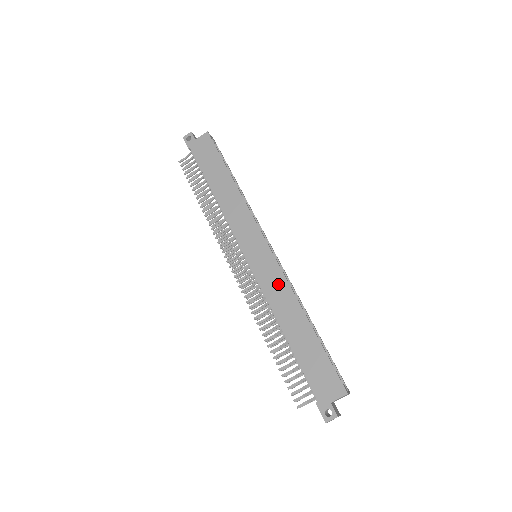
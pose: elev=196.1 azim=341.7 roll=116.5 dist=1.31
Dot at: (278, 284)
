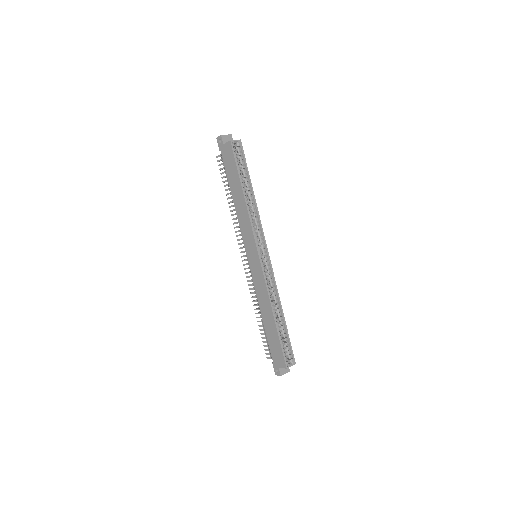
Dot at: (262, 286)
